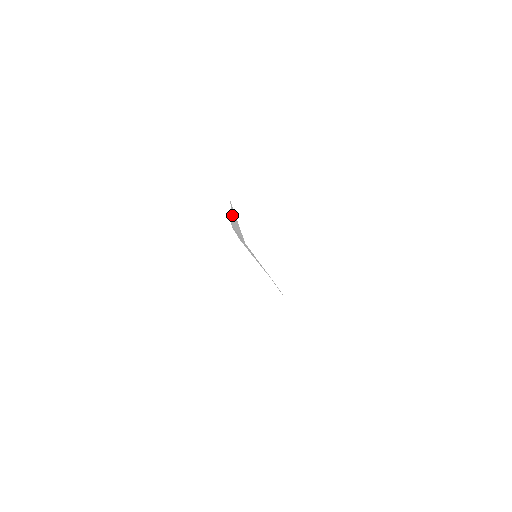
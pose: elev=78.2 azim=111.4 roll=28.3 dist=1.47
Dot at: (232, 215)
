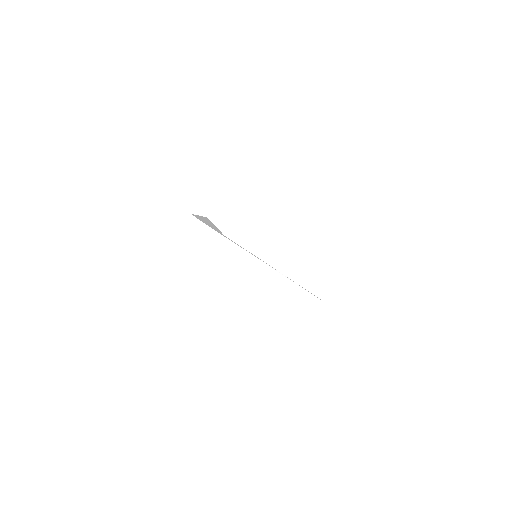
Dot at: (202, 218)
